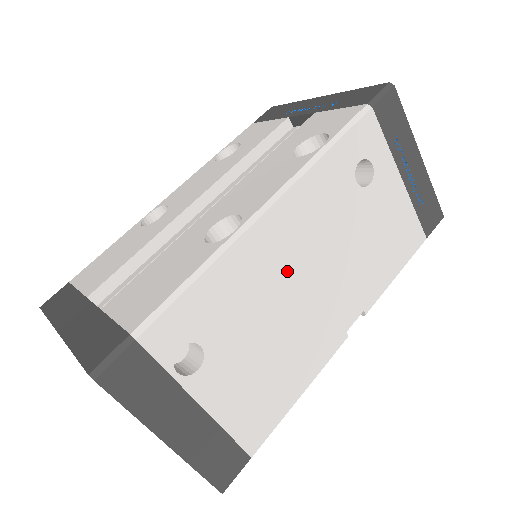
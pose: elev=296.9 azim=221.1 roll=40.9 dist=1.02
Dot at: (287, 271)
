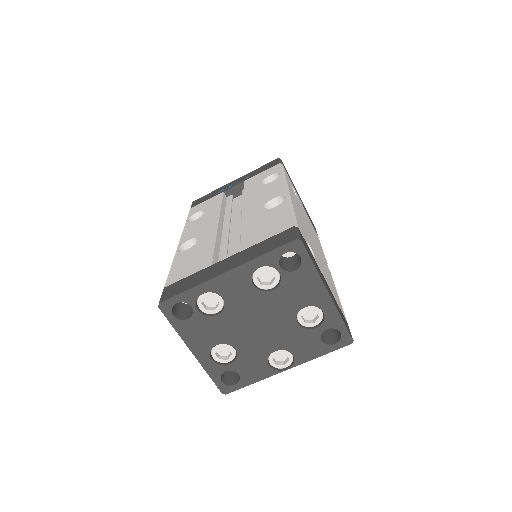
Dot at: (305, 224)
